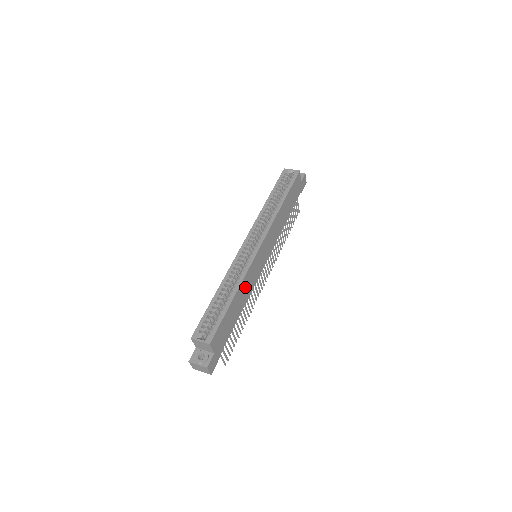
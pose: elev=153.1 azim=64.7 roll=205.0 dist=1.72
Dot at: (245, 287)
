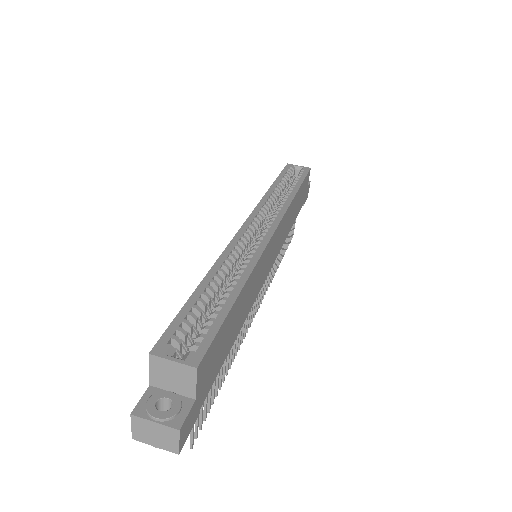
Dot at: (250, 288)
